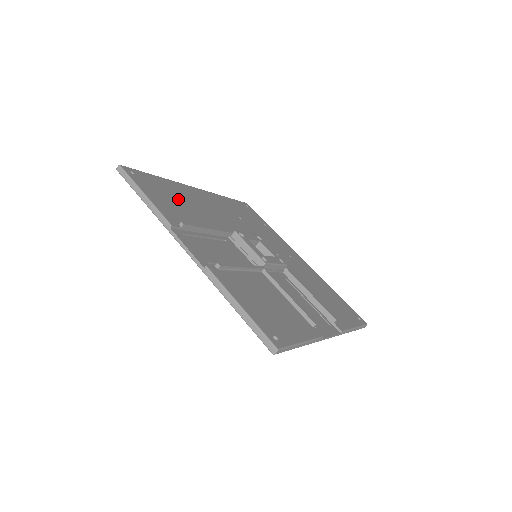
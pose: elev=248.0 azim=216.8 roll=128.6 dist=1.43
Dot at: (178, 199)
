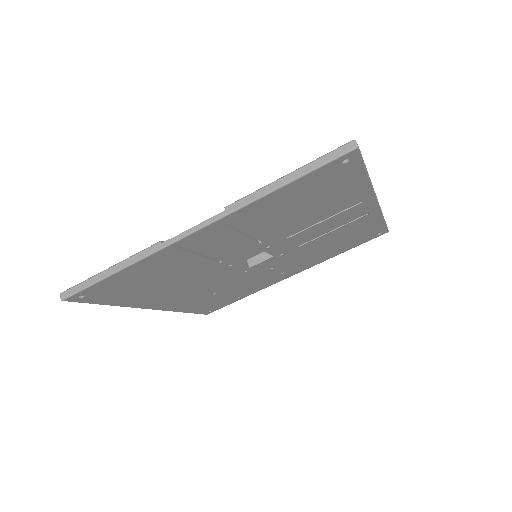
Dot at: occluded
